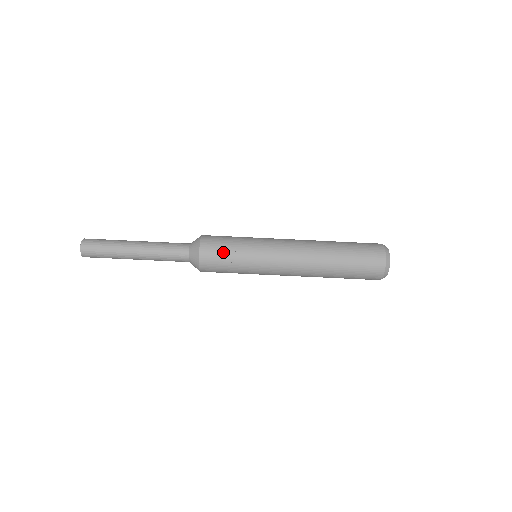
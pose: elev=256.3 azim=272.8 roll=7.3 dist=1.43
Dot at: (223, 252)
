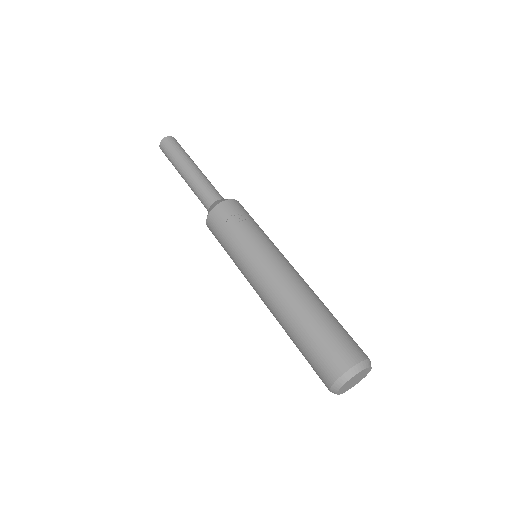
Dot at: (239, 217)
